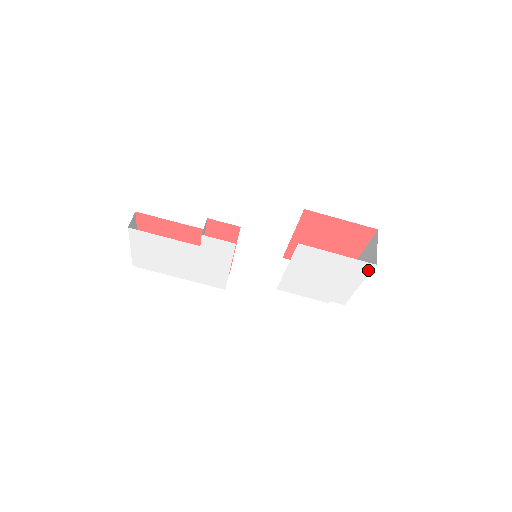
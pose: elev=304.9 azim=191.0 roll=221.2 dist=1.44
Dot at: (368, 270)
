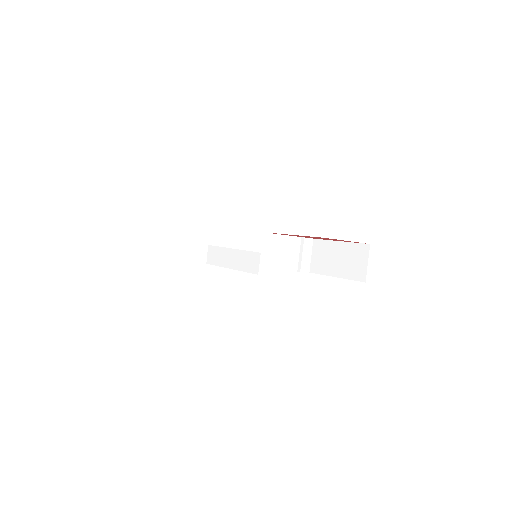
Dot at: occluded
